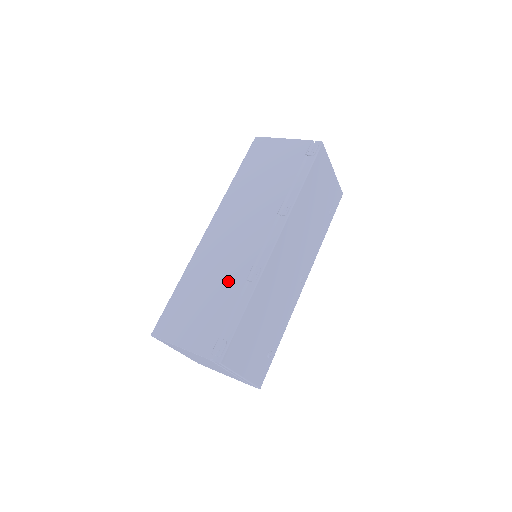
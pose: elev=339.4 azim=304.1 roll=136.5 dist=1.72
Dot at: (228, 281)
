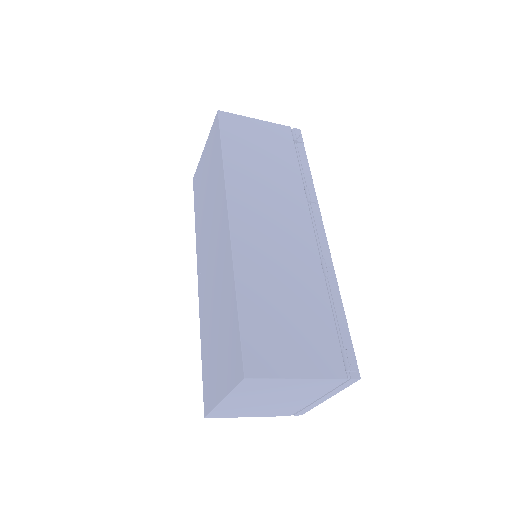
Dot at: (304, 281)
